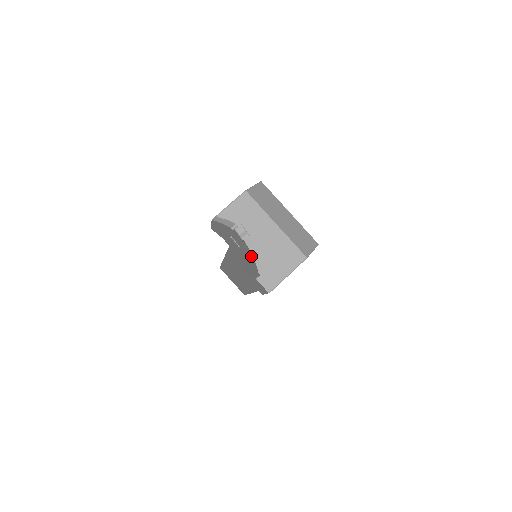
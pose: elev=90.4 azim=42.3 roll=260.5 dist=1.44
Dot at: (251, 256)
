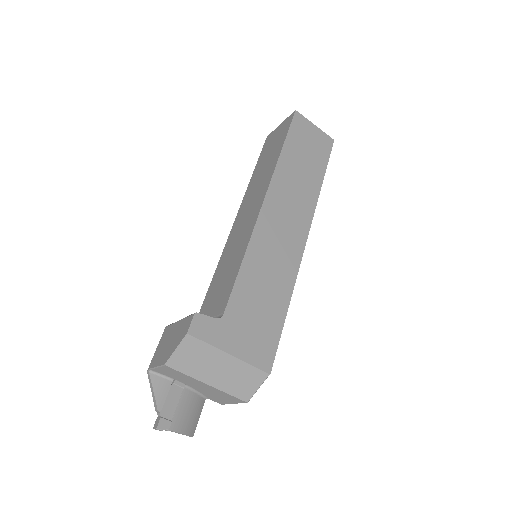
Dot at: (181, 427)
